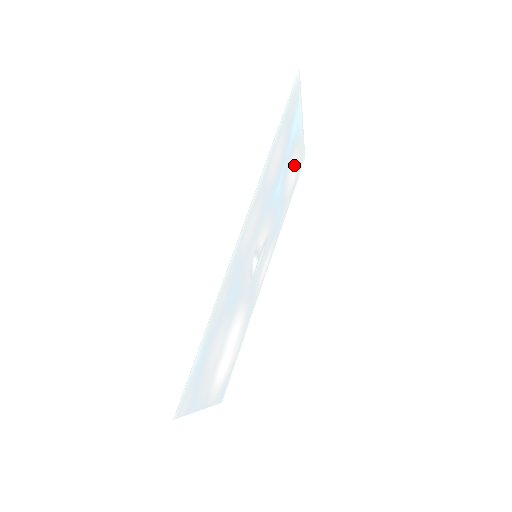
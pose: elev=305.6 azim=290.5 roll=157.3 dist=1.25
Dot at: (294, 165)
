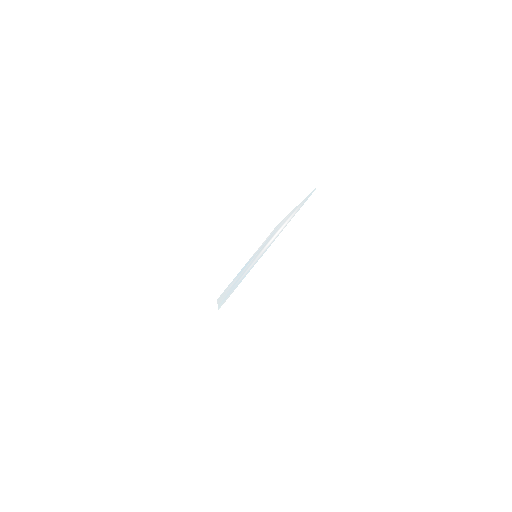
Dot at: occluded
